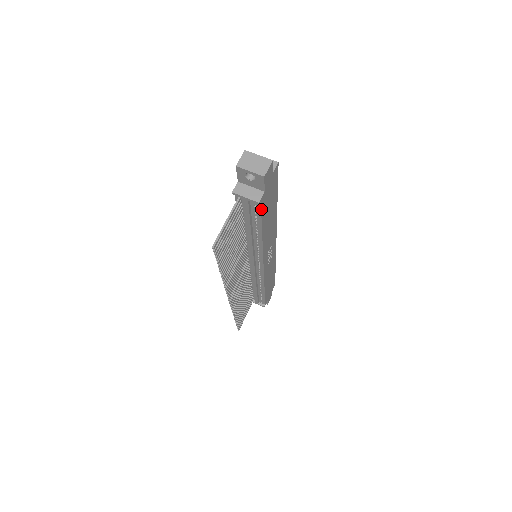
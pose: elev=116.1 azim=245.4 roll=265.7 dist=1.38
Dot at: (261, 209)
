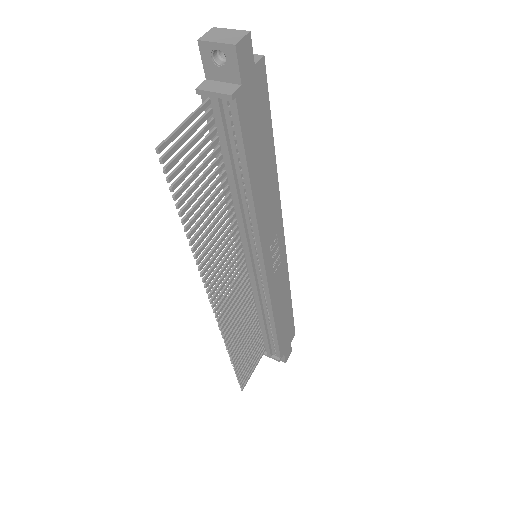
Dot at: (239, 120)
